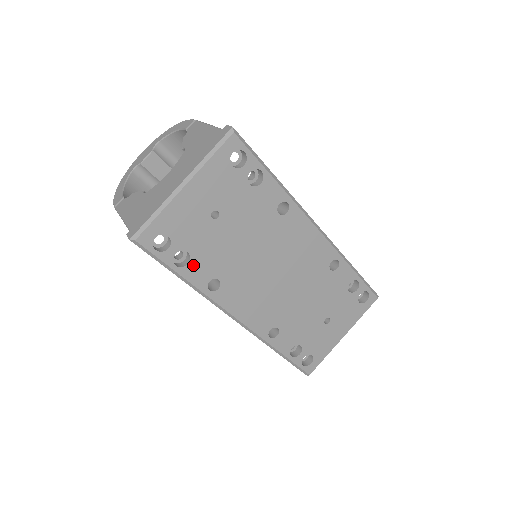
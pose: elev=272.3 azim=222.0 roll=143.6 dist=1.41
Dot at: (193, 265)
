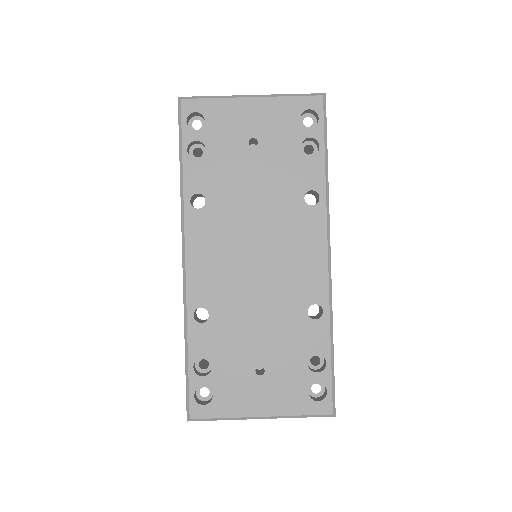
Dot at: (199, 165)
